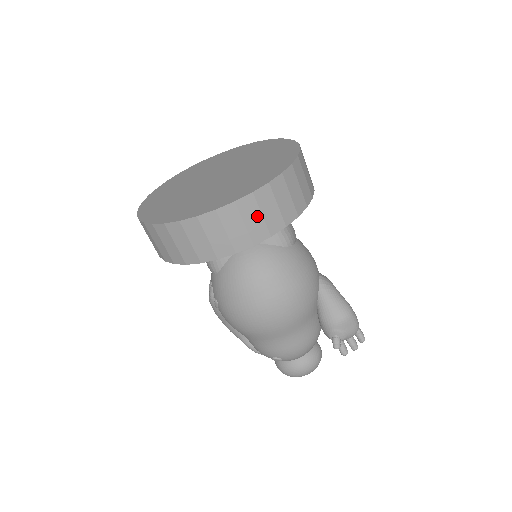
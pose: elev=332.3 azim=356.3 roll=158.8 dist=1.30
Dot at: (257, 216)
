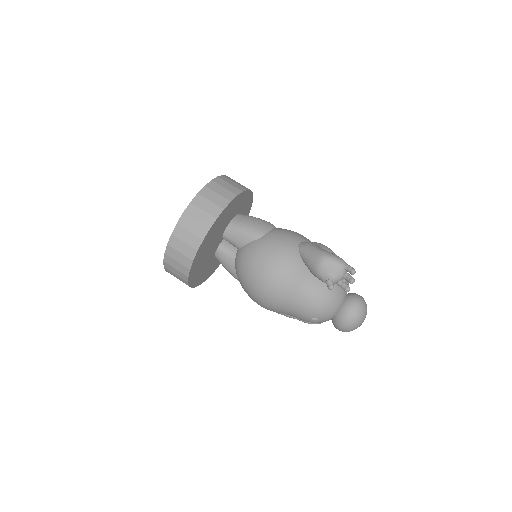
Dot at: (188, 234)
